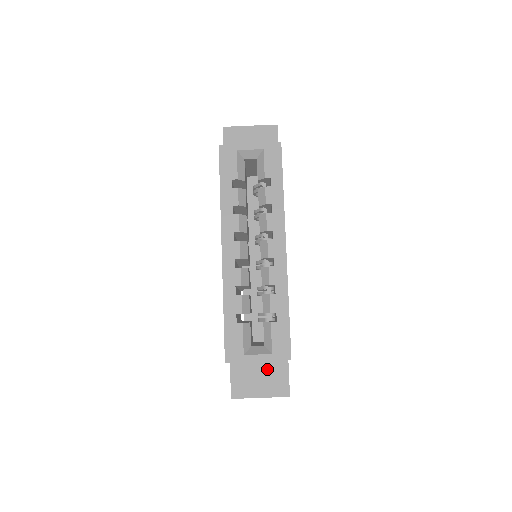
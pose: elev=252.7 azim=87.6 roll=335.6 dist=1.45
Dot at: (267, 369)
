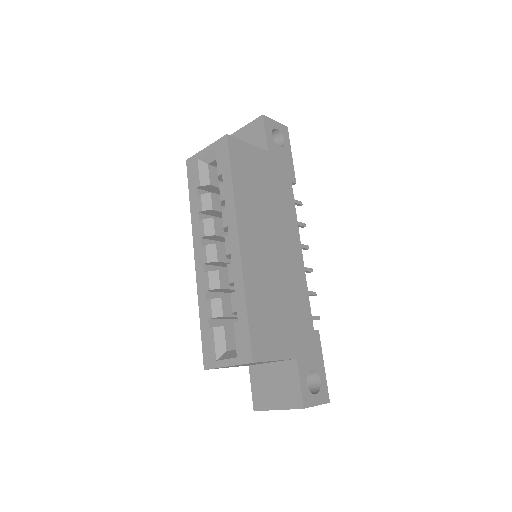
Dot at: (280, 377)
